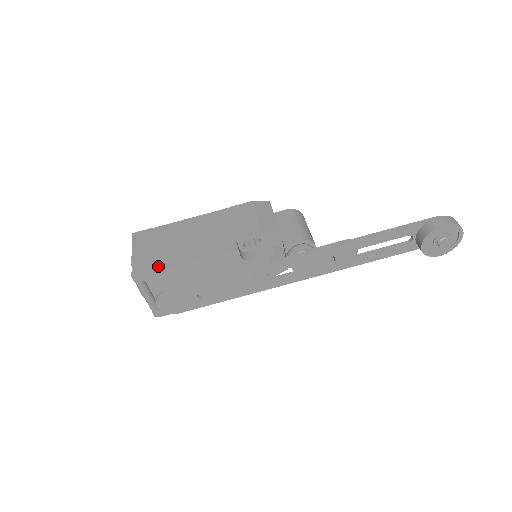
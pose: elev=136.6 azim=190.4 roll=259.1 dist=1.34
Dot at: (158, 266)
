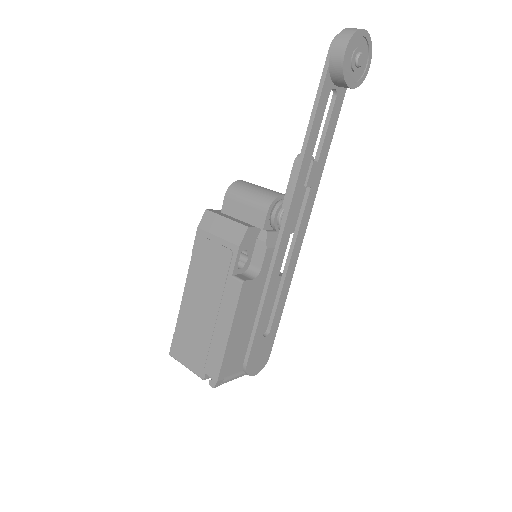
Dot at: (218, 360)
